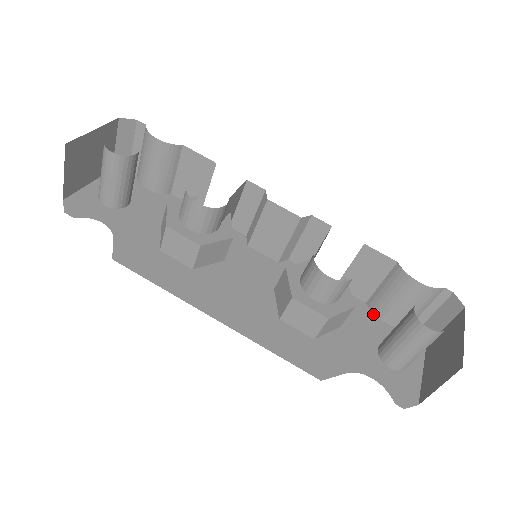
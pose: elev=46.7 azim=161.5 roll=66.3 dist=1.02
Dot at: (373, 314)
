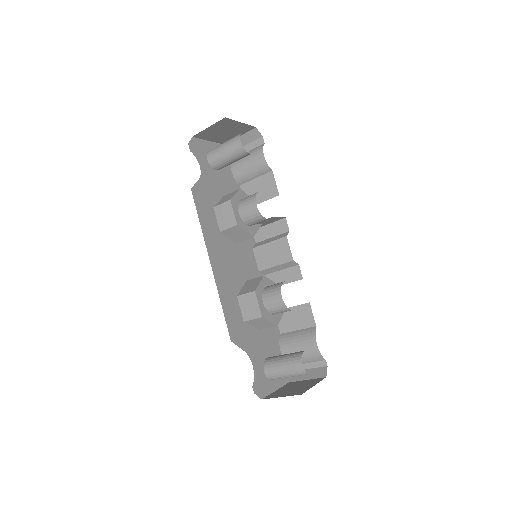
Dot at: (279, 342)
